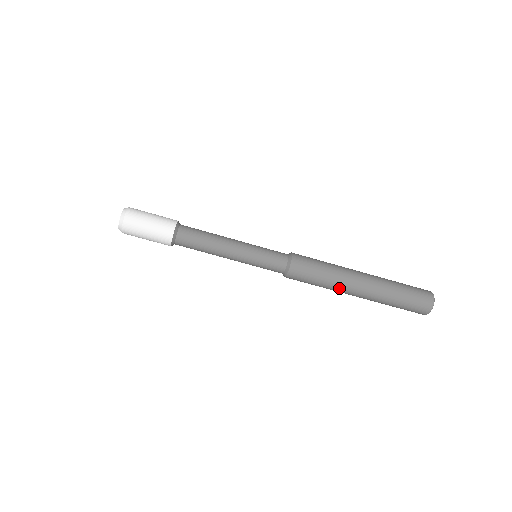
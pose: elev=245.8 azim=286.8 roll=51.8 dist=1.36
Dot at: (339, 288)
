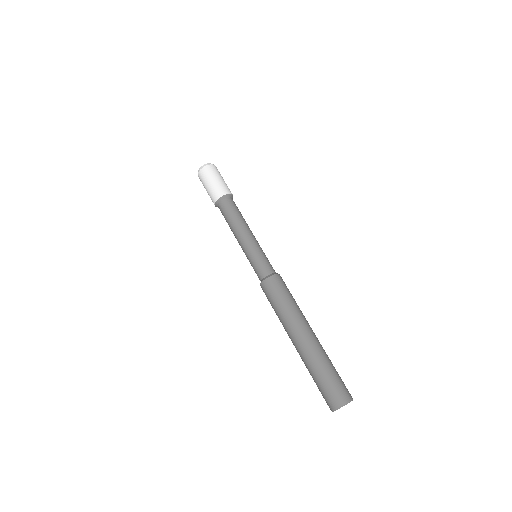
Dot at: (289, 322)
